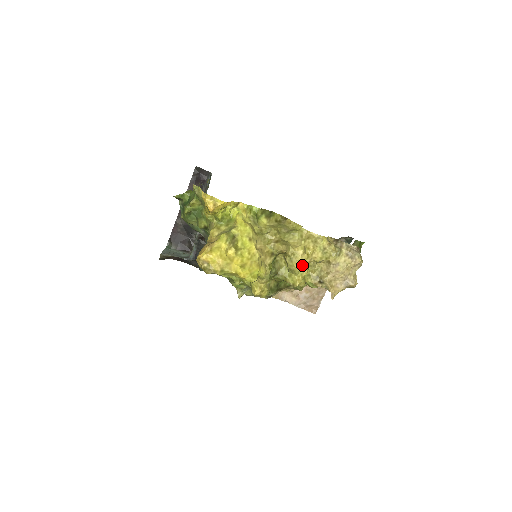
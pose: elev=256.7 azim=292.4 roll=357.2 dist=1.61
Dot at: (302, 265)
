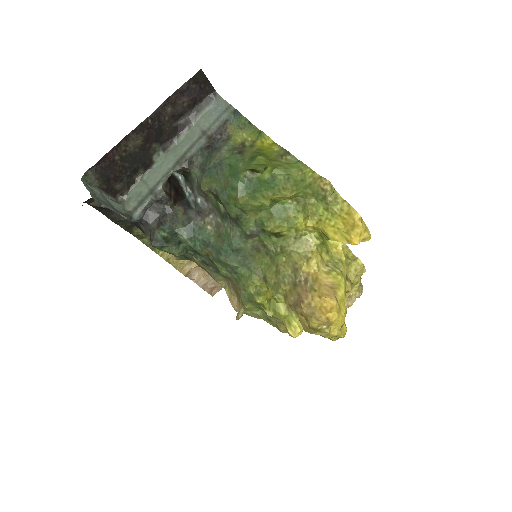
Dot at: occluded
